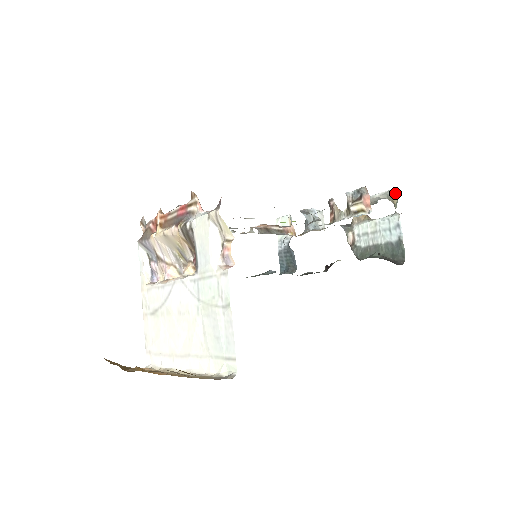
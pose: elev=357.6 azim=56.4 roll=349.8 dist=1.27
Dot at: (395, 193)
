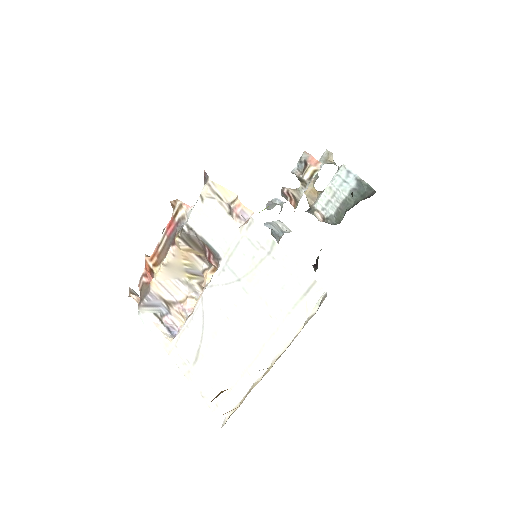
Dot at: (327, 154)
